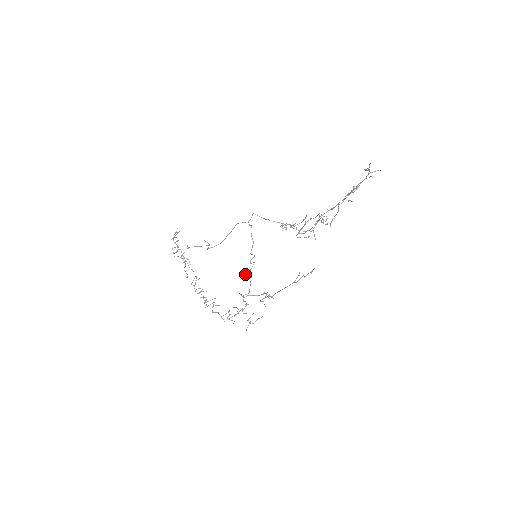
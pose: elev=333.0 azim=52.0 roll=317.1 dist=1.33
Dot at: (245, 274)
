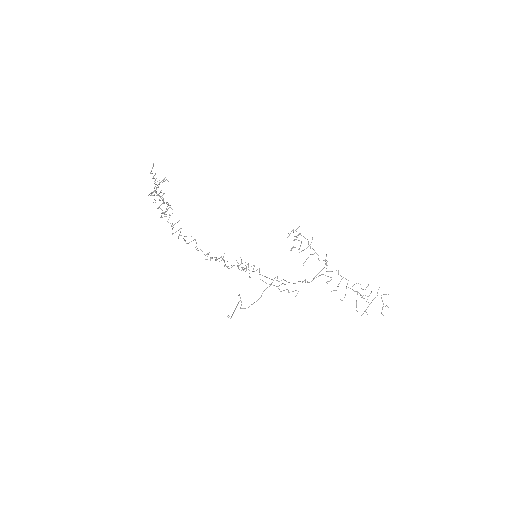
Dot at: occluded
